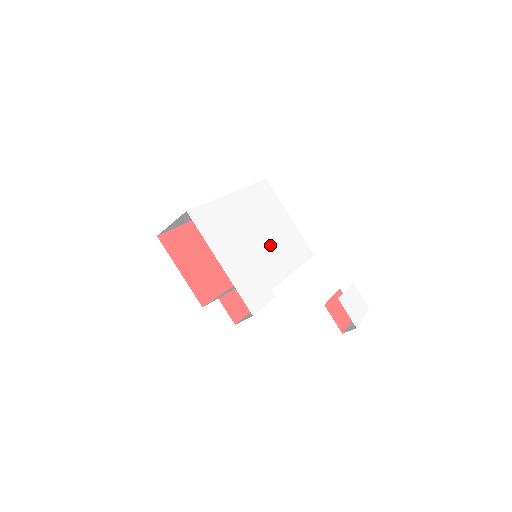
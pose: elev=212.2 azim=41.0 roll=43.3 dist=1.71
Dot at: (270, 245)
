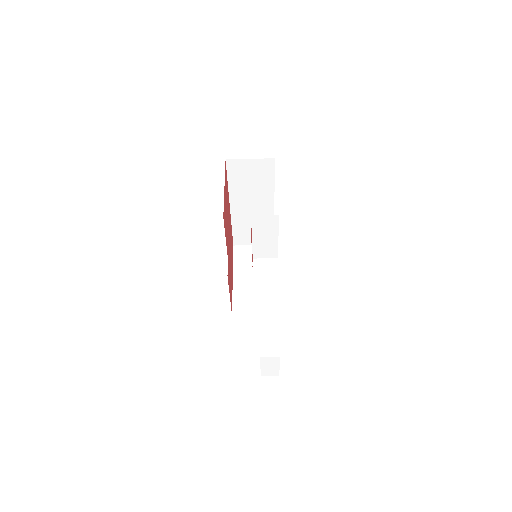
Dot at: occluded
